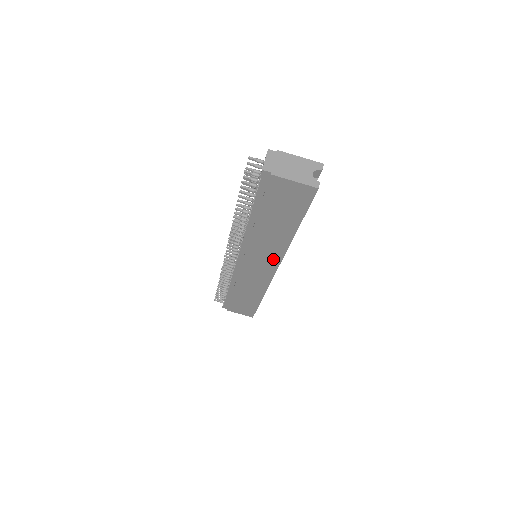
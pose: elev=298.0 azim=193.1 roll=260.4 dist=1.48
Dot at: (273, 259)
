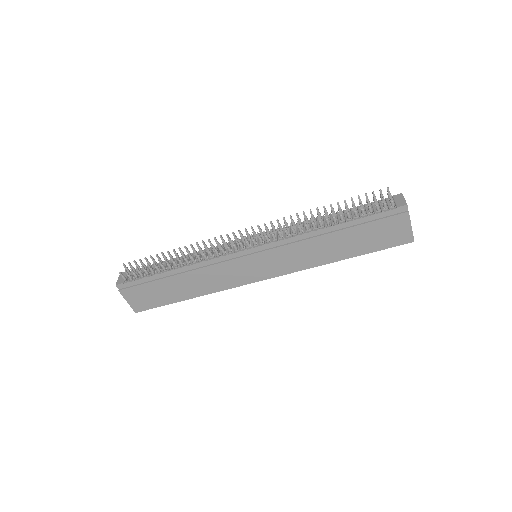
Dot at: (285, 268)
